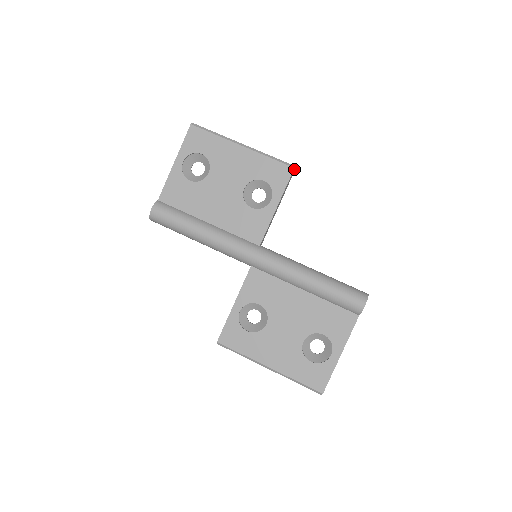
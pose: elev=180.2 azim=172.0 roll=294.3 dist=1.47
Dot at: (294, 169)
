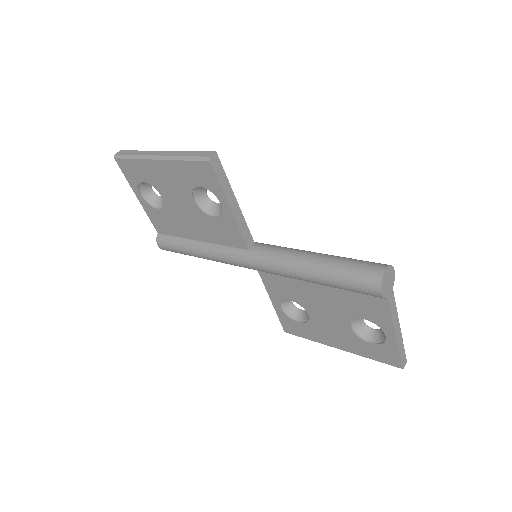
Dot at: (213, 159)
